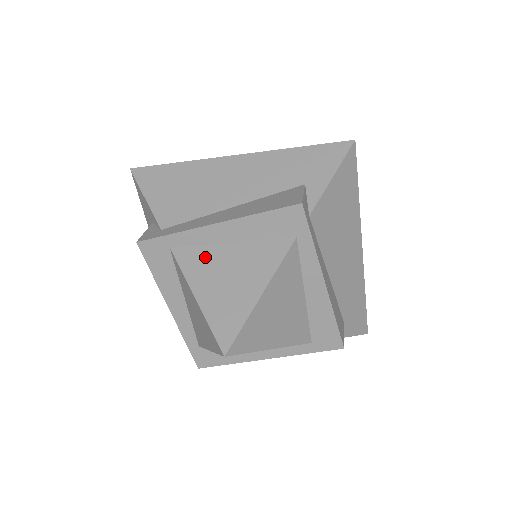
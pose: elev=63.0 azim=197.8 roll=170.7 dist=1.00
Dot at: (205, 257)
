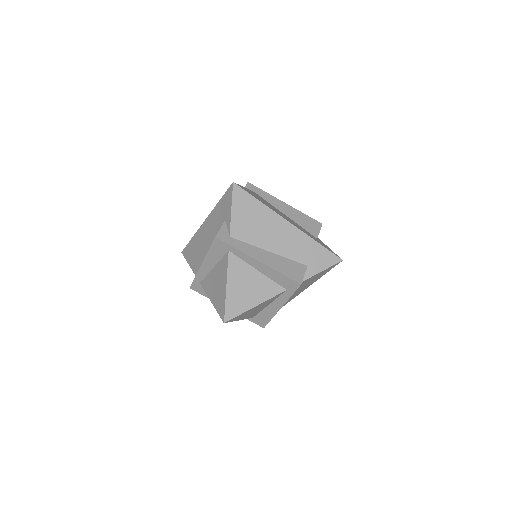
Dot at: (242, 269)
